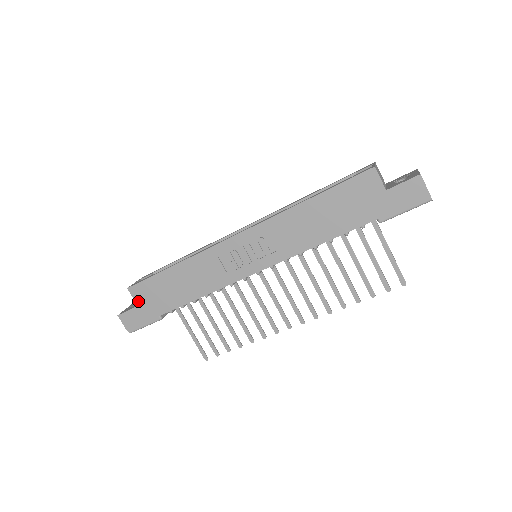
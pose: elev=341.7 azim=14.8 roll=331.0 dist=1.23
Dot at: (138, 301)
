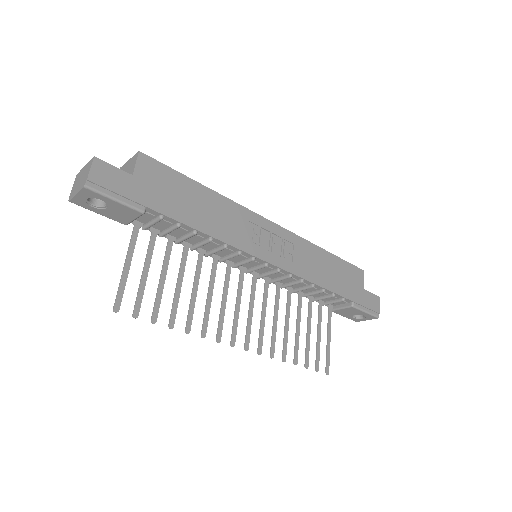
Dot at: (138, 172)
